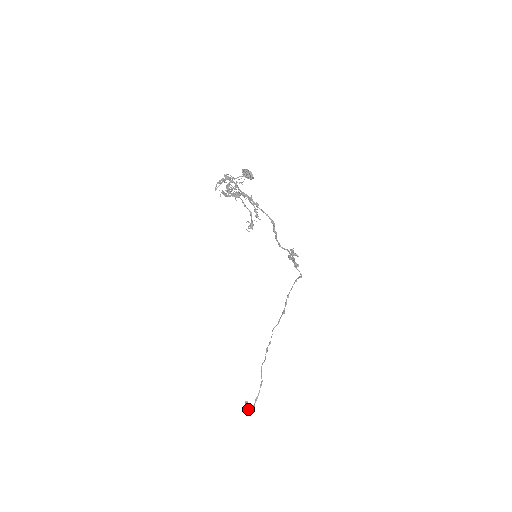
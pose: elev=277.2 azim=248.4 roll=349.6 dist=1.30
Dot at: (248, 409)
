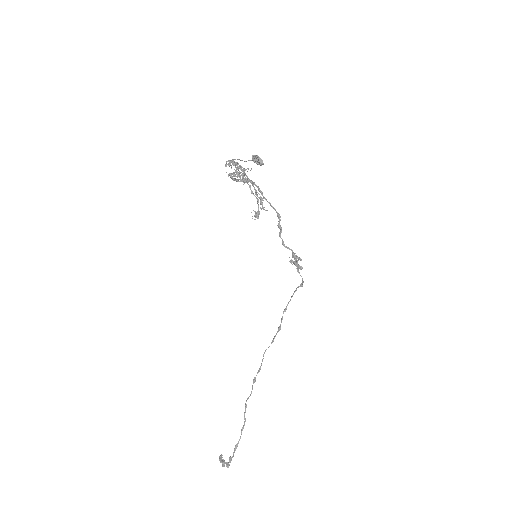
Dot at: (223, 464)
